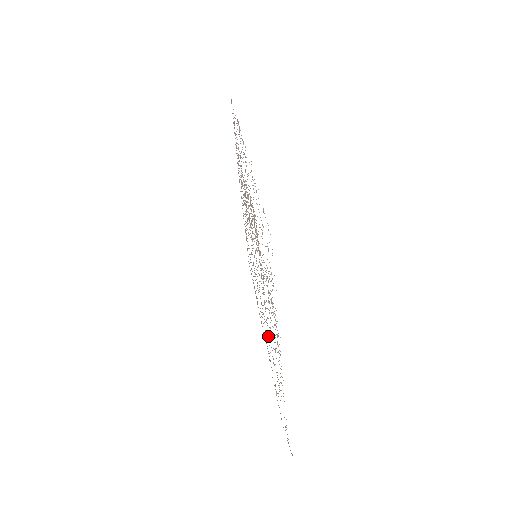
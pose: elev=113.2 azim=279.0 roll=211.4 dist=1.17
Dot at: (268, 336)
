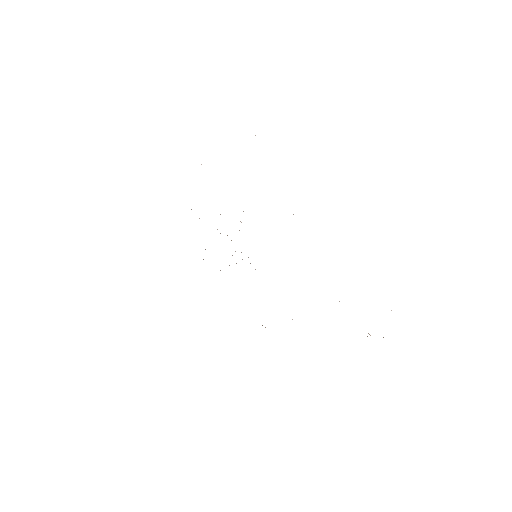
Dot at: occluded
